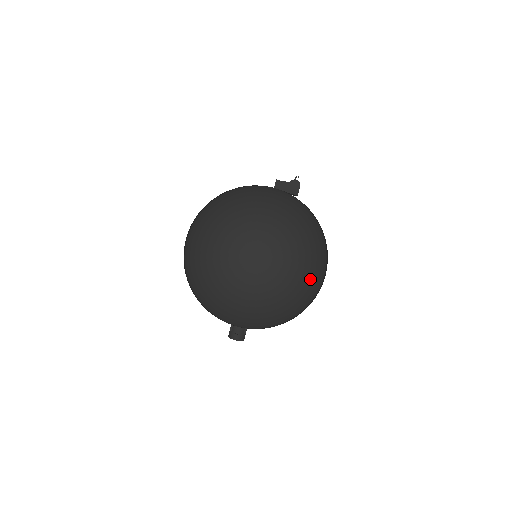
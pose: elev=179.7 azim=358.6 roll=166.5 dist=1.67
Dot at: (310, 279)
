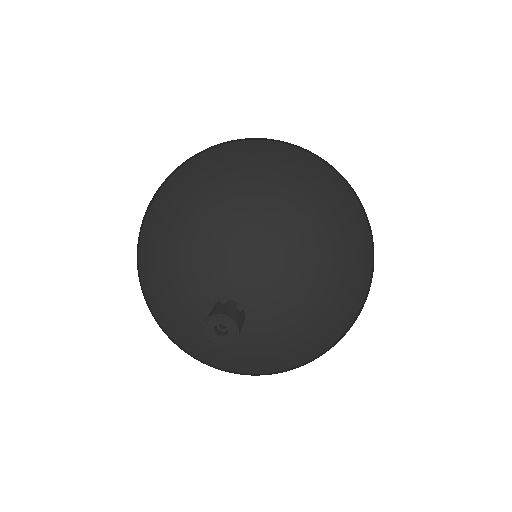
Dot at: occluded
